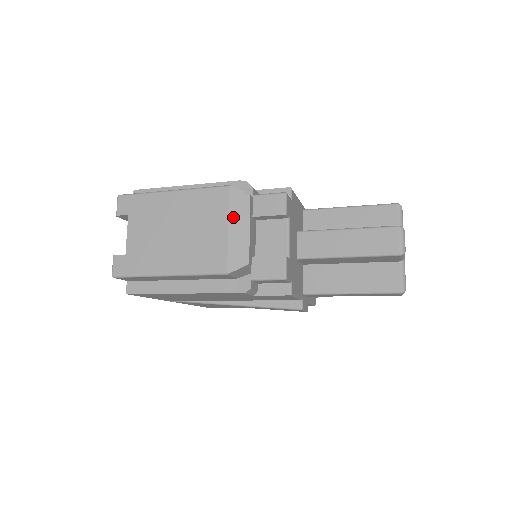
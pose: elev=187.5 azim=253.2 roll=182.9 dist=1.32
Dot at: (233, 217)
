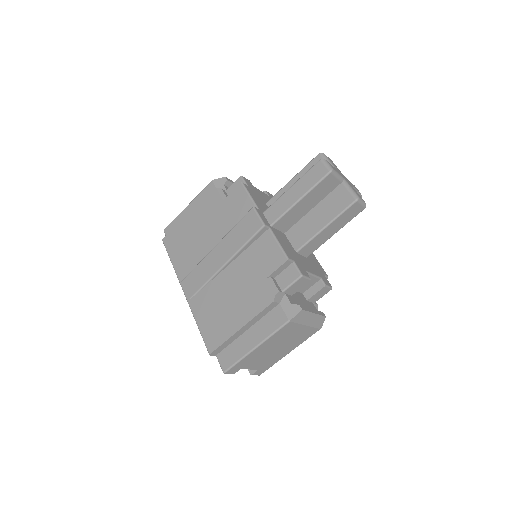
Dot at: occluded
